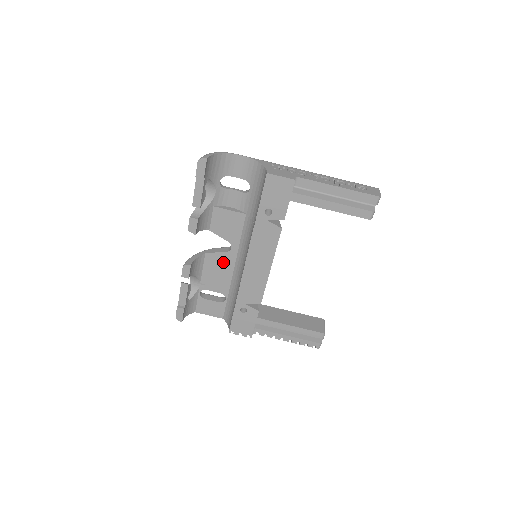
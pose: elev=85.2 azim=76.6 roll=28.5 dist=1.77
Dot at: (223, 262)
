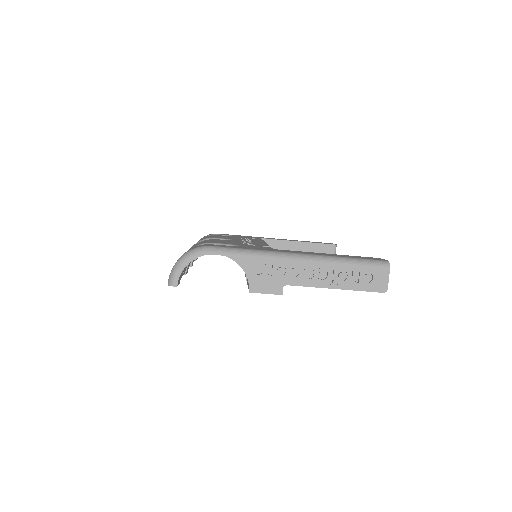
Dot at: occluded
